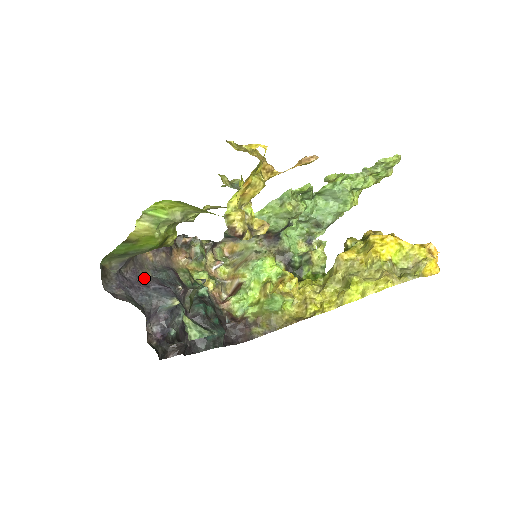
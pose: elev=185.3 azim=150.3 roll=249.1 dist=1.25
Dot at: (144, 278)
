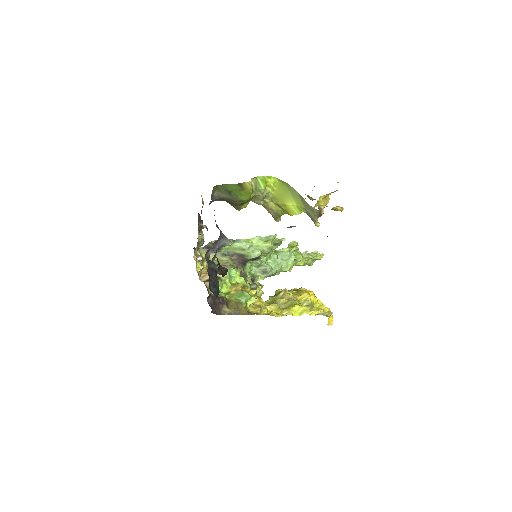
Dot at: occluded
